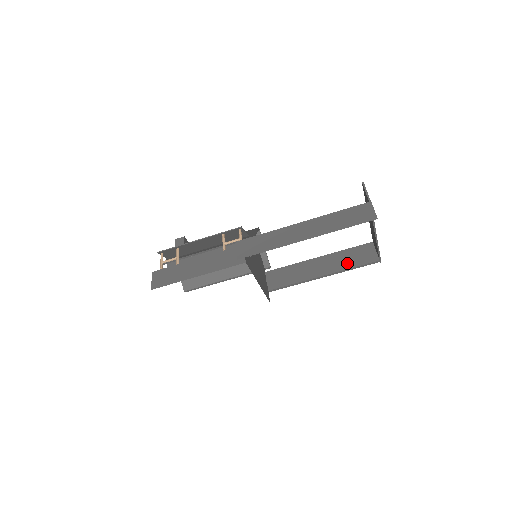
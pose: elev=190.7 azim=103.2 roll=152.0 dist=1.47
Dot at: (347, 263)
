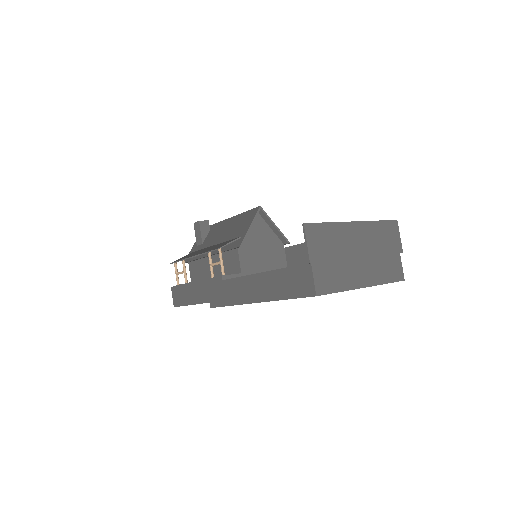
Dot at: occluded
